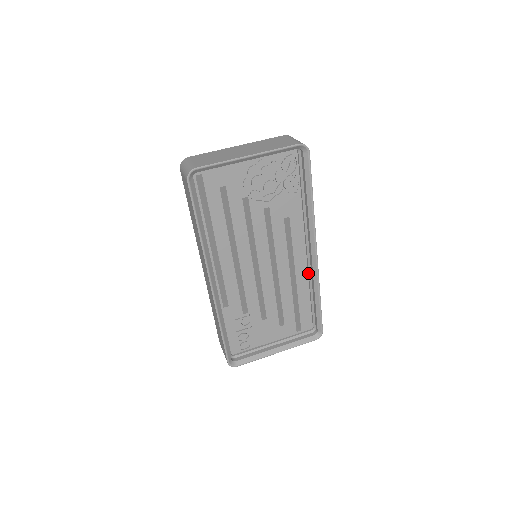
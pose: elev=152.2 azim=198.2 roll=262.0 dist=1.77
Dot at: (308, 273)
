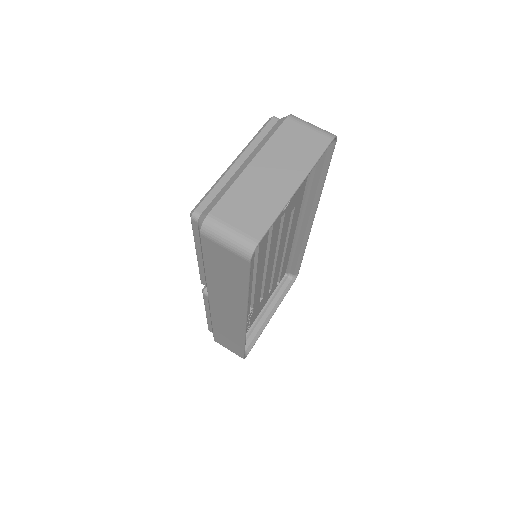
Dot at: (294, 239)
